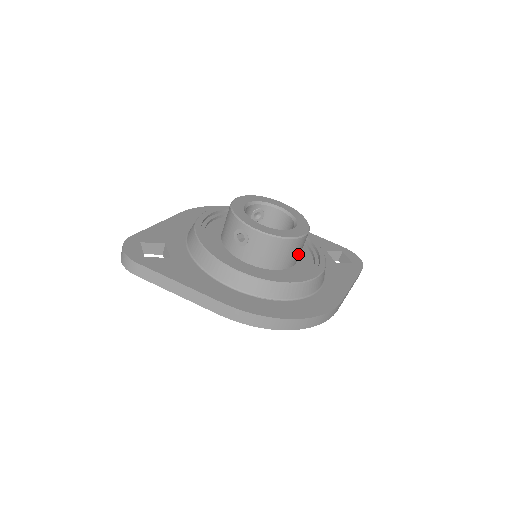
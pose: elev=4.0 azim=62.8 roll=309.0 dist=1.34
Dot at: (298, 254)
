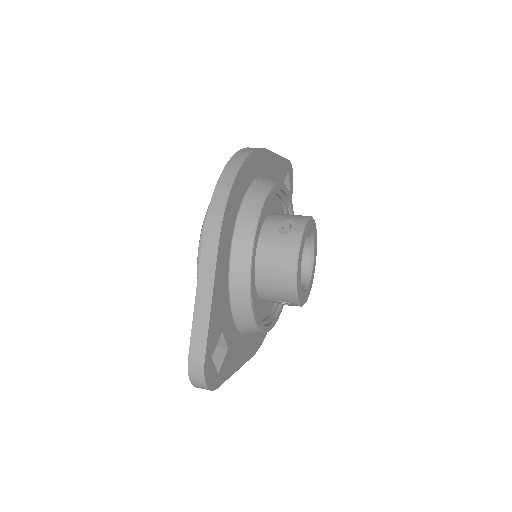
Dot at: occluded
